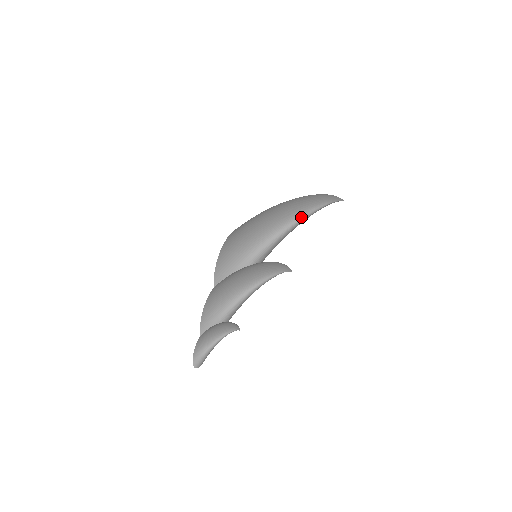
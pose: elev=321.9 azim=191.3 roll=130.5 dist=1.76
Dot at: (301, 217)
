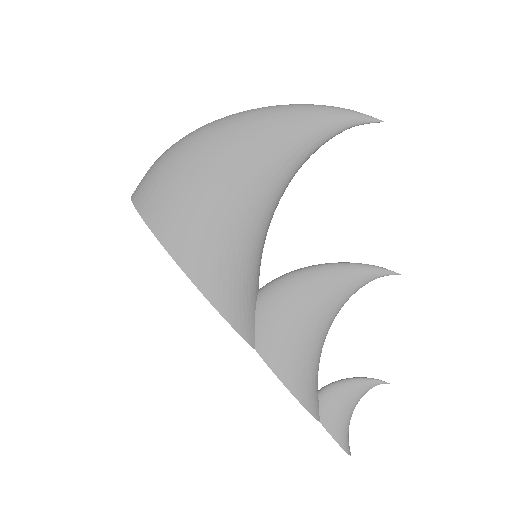
Dot at: (303, 163)
